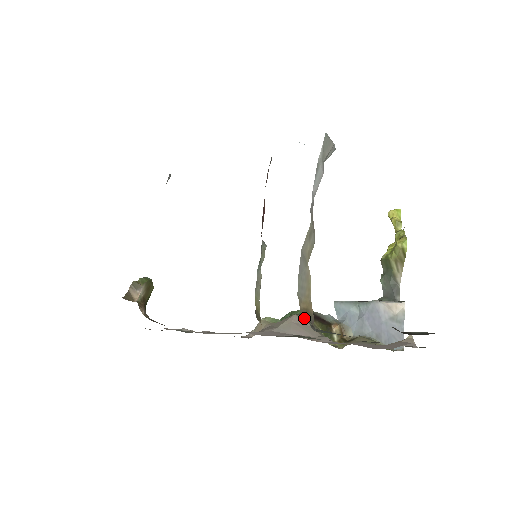
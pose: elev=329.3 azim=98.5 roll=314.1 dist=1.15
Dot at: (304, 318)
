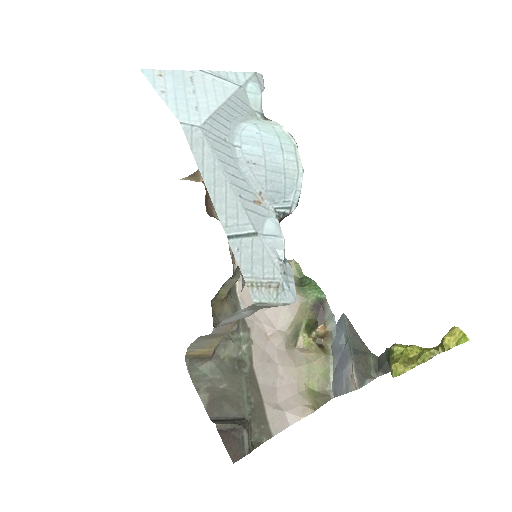
Dot at: (185, 360)
